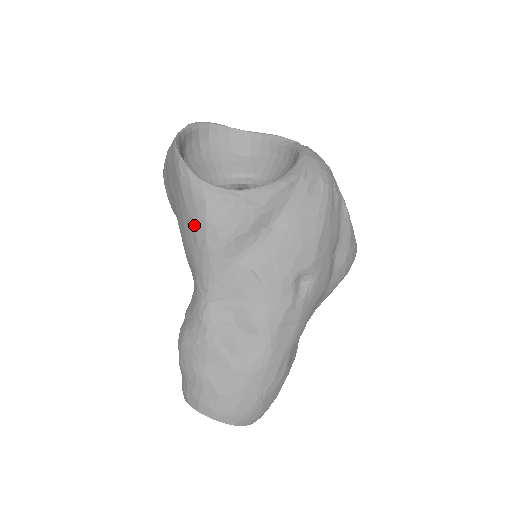
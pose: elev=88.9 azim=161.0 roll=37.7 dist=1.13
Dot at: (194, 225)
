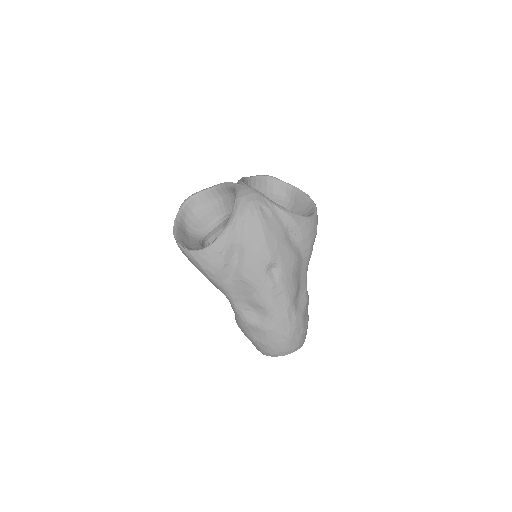
Dot at: (201, 272)
